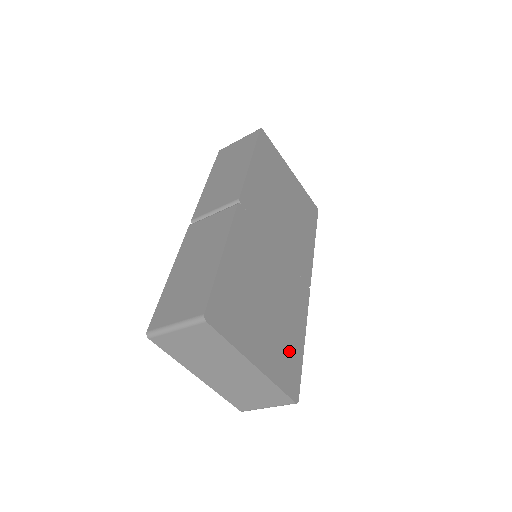
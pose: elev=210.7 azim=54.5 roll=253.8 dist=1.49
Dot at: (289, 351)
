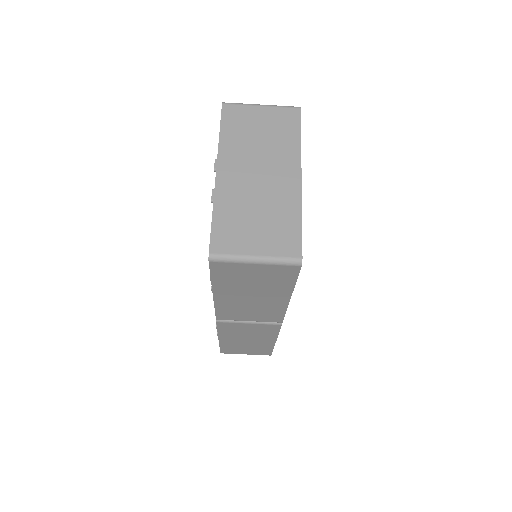
Dot at: occluded
